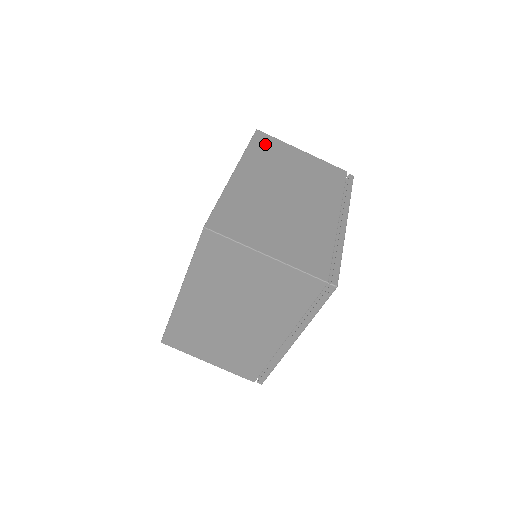
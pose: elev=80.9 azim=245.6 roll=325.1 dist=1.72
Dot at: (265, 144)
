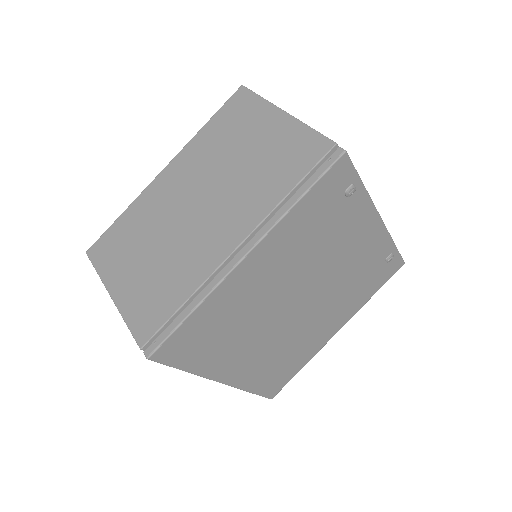
Dot at: occluded
